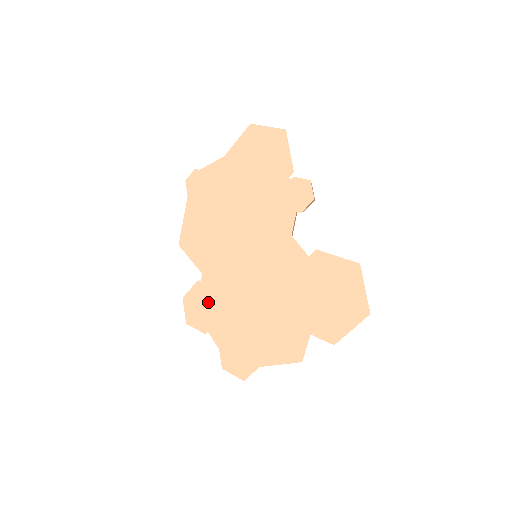
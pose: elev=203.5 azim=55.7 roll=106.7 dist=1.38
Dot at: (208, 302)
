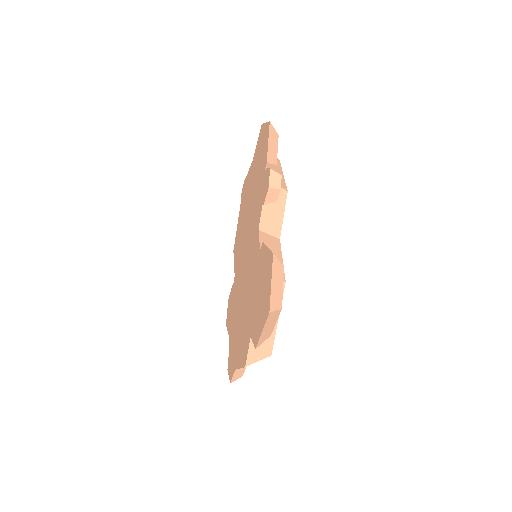
Dot at: (232, 303)
